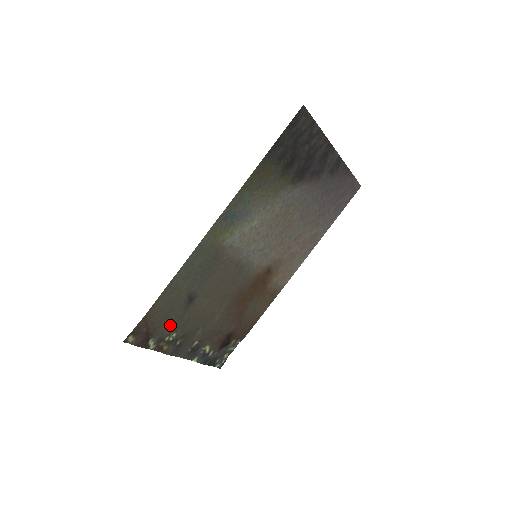
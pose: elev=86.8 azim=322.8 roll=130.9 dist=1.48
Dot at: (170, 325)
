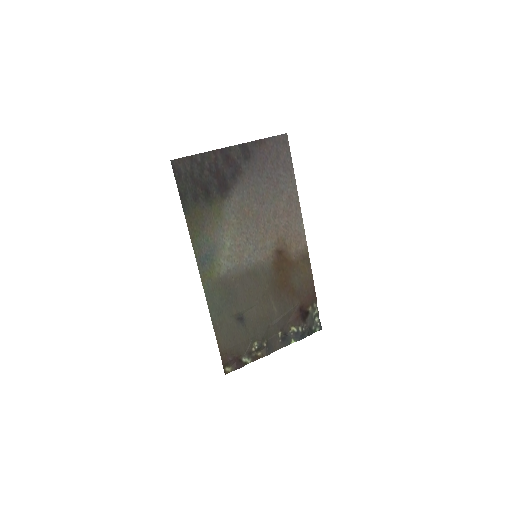
Dot at: (245, 342)
